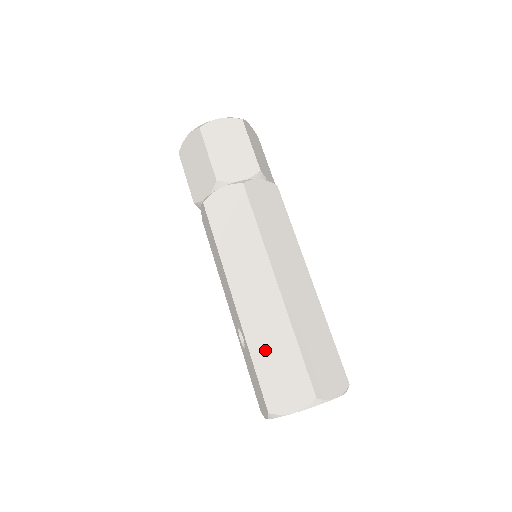
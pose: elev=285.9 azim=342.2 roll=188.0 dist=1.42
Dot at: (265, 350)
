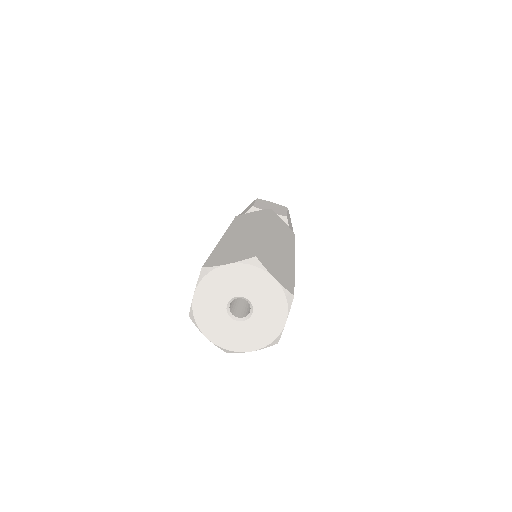
Dot at: occluded
